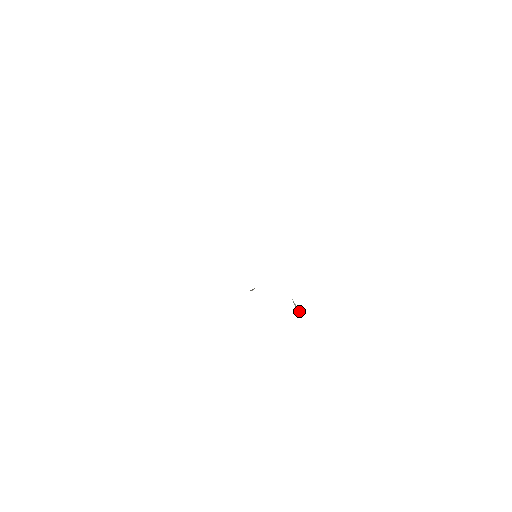
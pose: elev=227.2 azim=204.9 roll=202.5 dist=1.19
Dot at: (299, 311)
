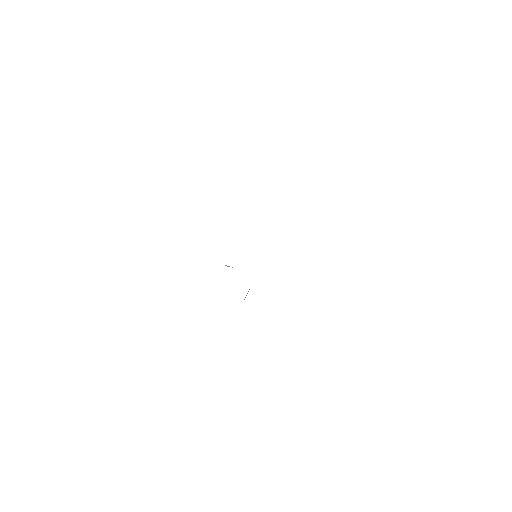
Dot at: occluded
